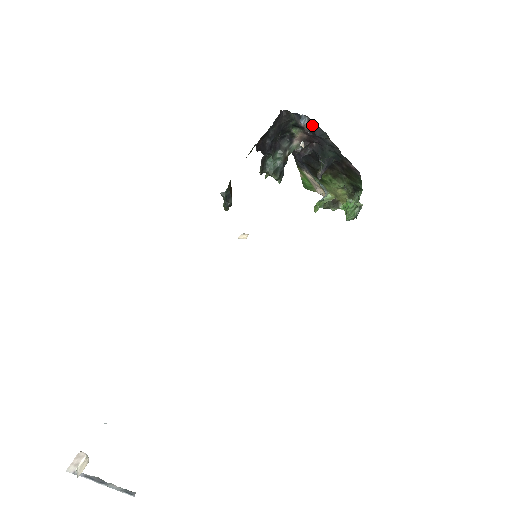
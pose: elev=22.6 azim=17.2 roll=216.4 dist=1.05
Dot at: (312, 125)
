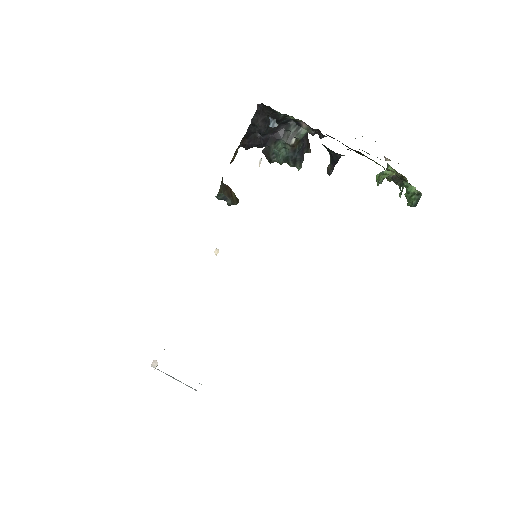
Dot at: occluded
